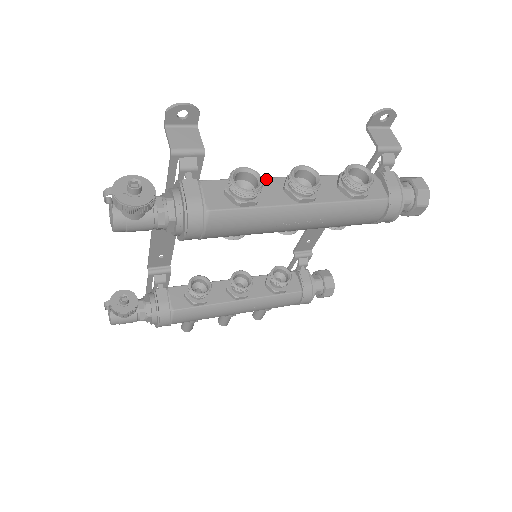
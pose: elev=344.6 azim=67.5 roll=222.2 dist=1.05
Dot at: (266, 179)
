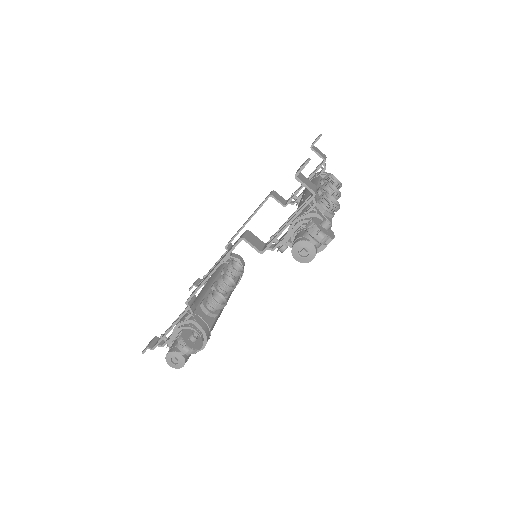
Dot at: (316, 196)
